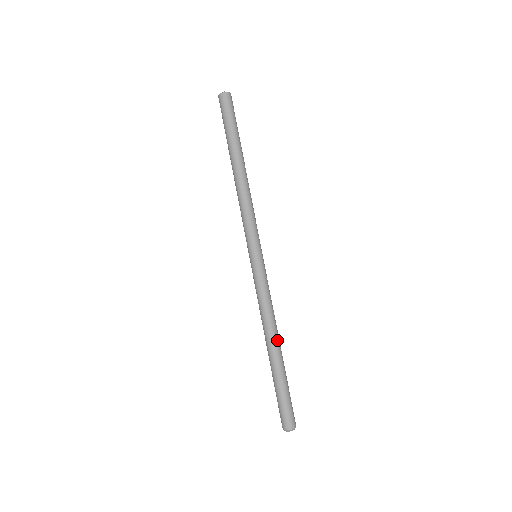
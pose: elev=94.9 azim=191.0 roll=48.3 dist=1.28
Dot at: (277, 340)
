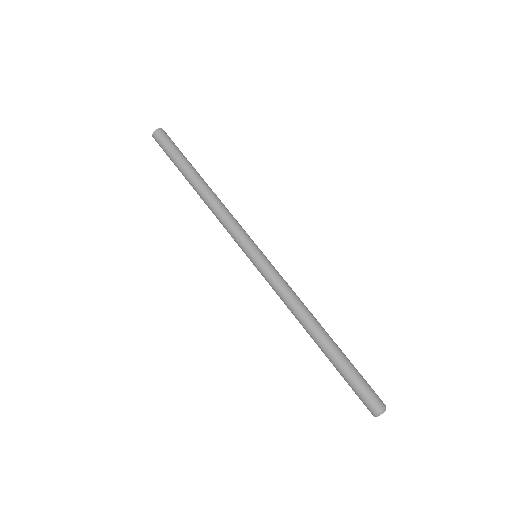
Dot at: (320, 324)
